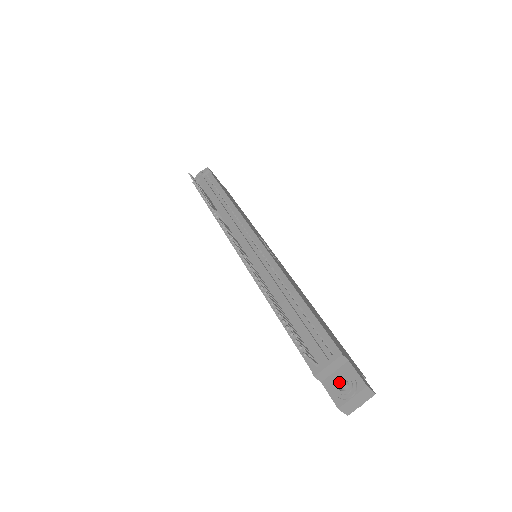
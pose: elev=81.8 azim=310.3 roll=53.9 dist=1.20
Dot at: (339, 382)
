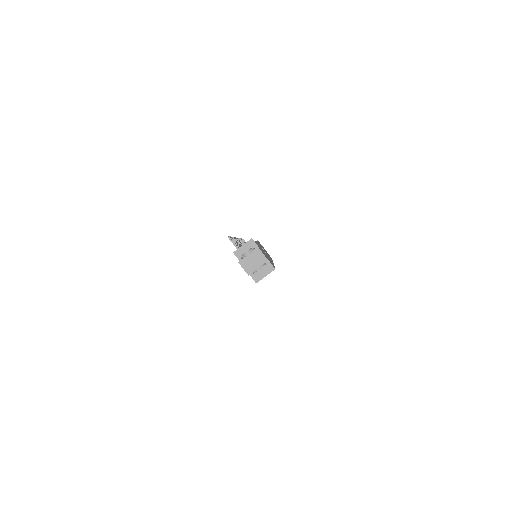
Dot at: occluded
